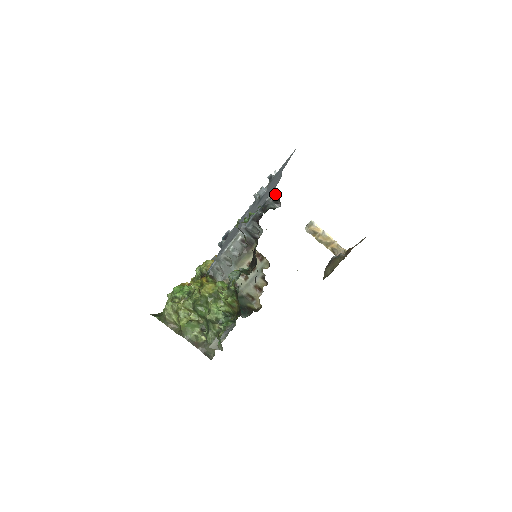
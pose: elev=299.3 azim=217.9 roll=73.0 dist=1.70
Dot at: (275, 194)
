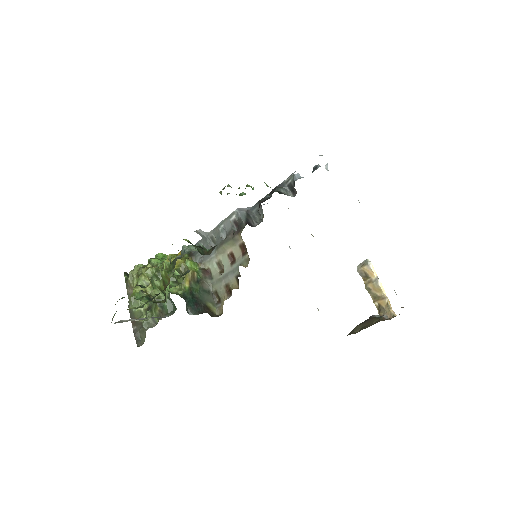
Dot at: (293, 177)
